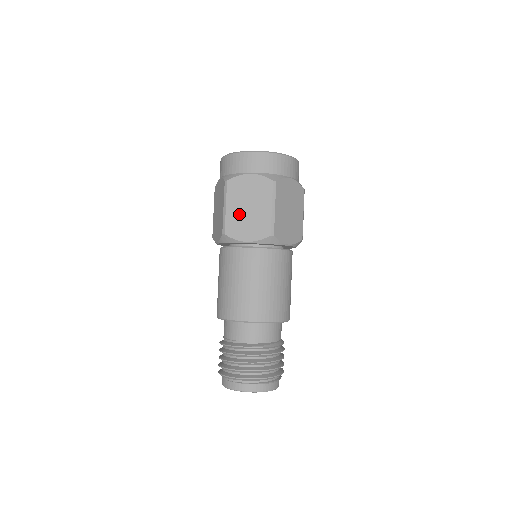
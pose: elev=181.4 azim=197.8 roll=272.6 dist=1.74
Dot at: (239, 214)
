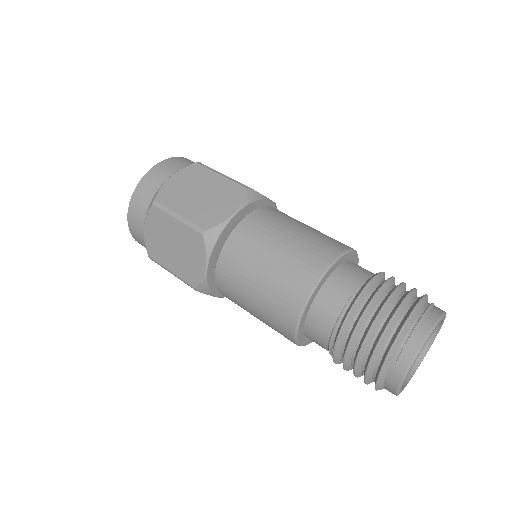
Dot at: (198, 206)
